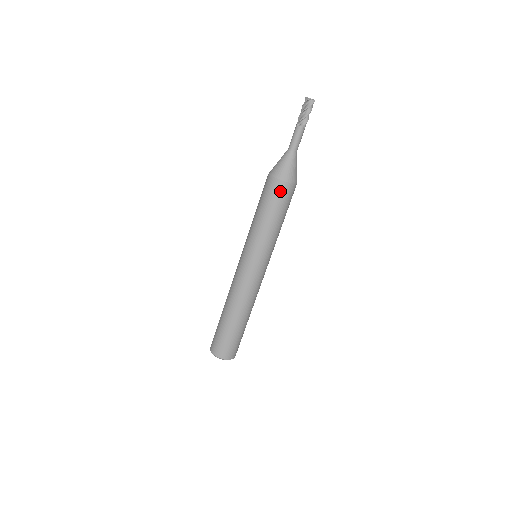
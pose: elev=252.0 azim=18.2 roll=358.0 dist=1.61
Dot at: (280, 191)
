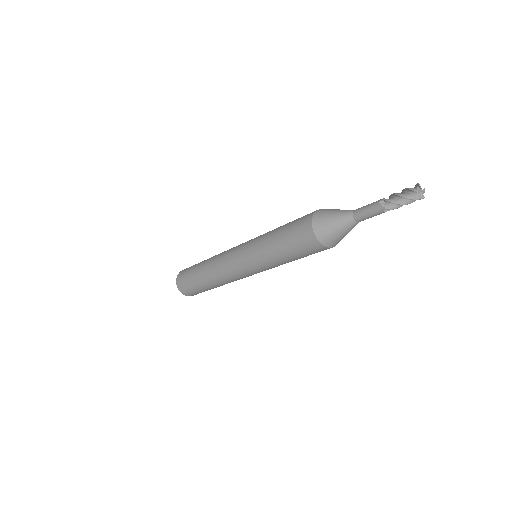
Dot at: (305, 240)
